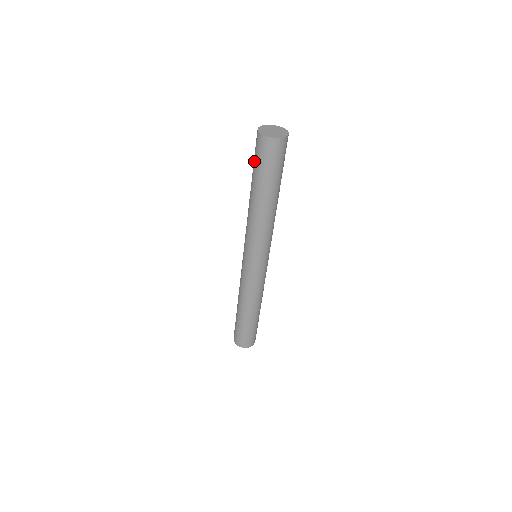
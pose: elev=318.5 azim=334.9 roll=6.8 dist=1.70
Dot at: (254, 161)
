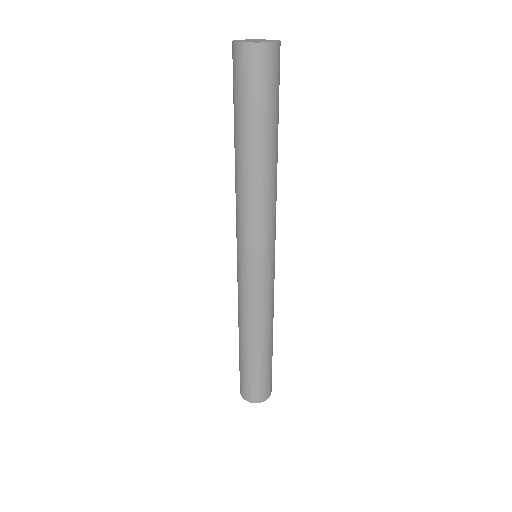
Dot at: (234, 95)
